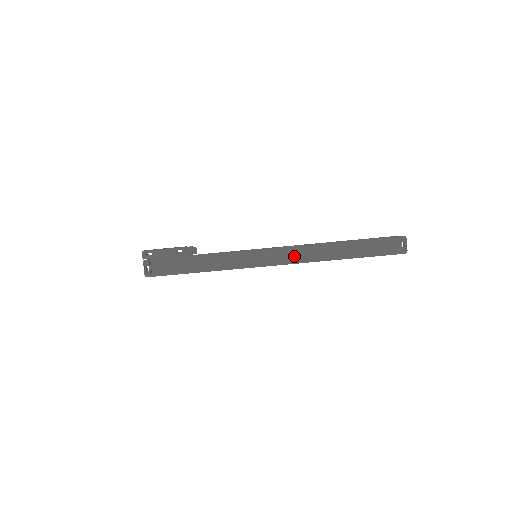
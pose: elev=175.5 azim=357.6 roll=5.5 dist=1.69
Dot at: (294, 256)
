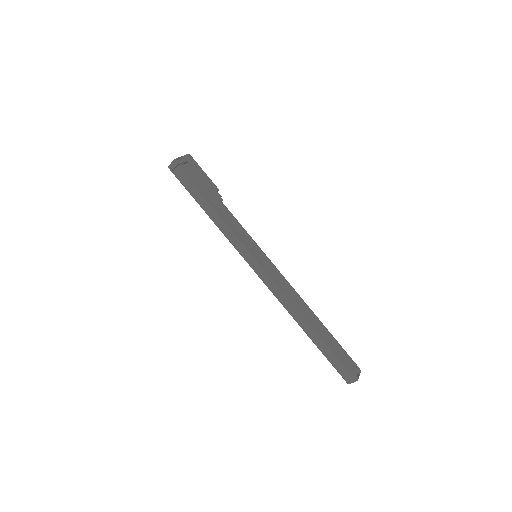
Dot at: (284, 286)
